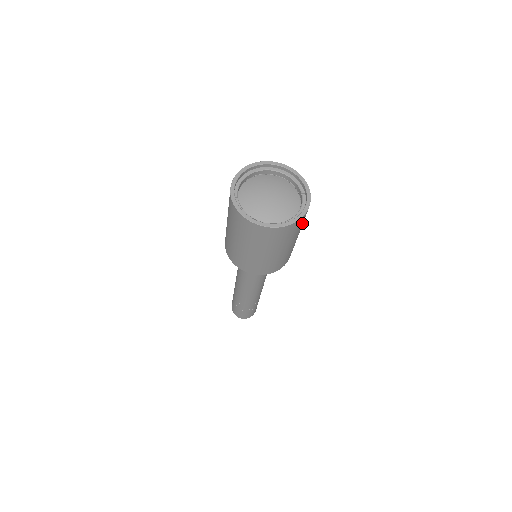
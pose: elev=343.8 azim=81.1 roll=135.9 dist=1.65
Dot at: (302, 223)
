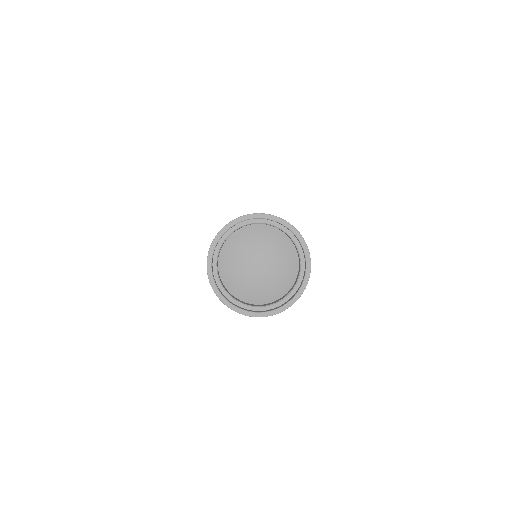
Dot at: occluded
